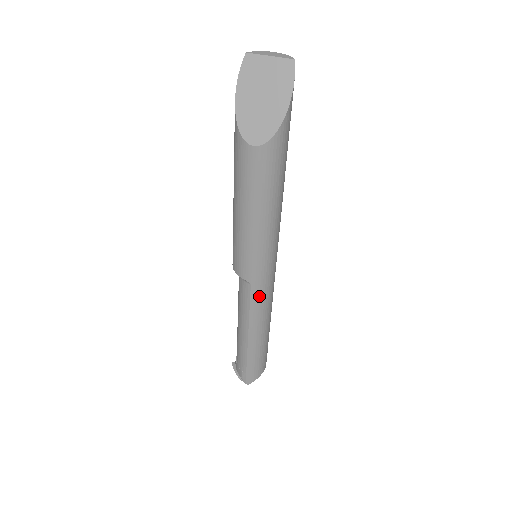
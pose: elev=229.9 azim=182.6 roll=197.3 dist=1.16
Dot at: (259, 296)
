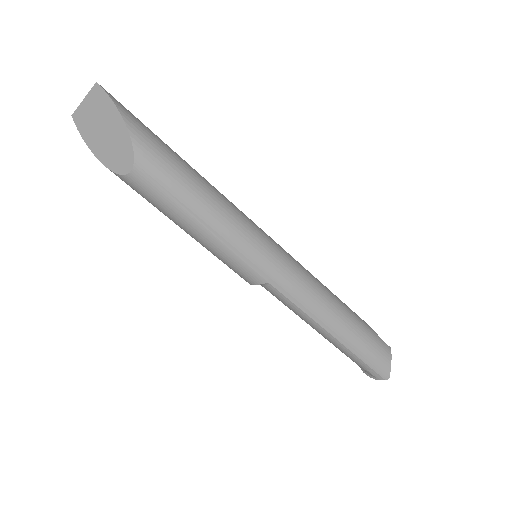
Dot at: (290, 288)
